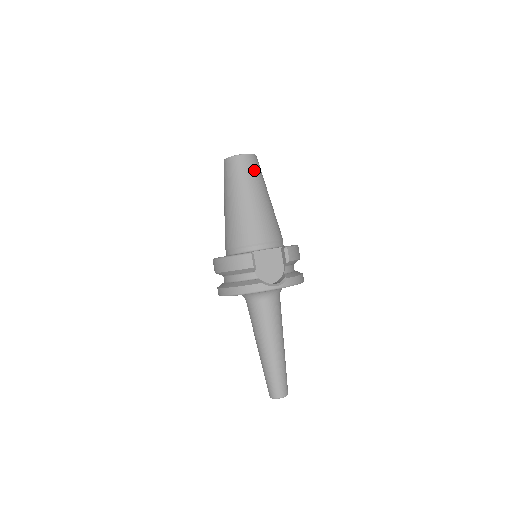
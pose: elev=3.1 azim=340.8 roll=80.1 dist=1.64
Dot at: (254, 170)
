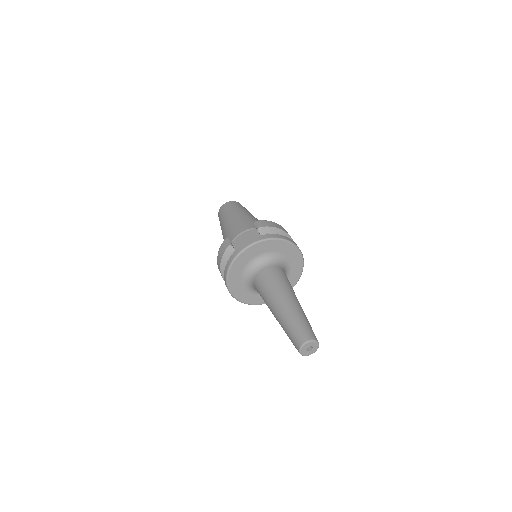
Dot at: (233, 206)
